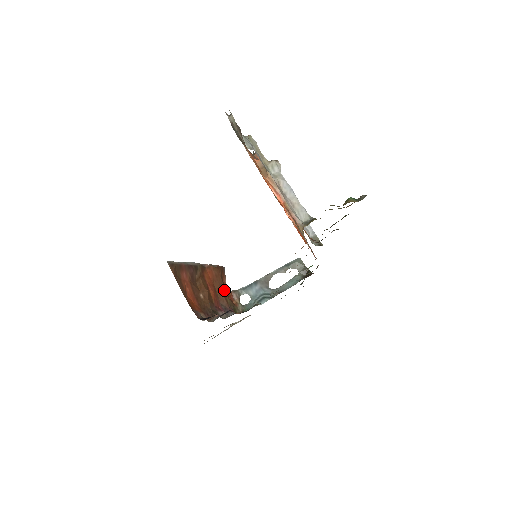
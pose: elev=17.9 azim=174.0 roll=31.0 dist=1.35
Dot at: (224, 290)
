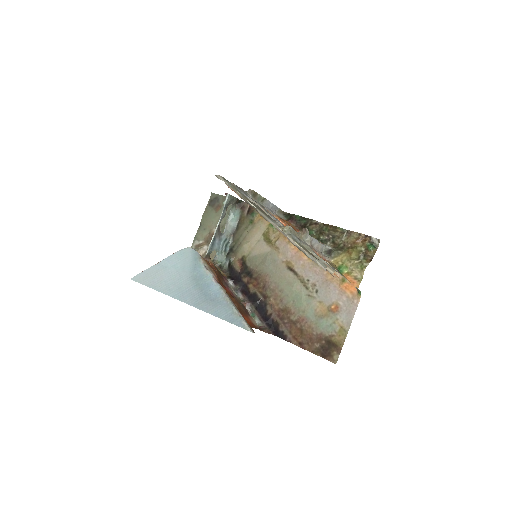
Dot at: occluded
